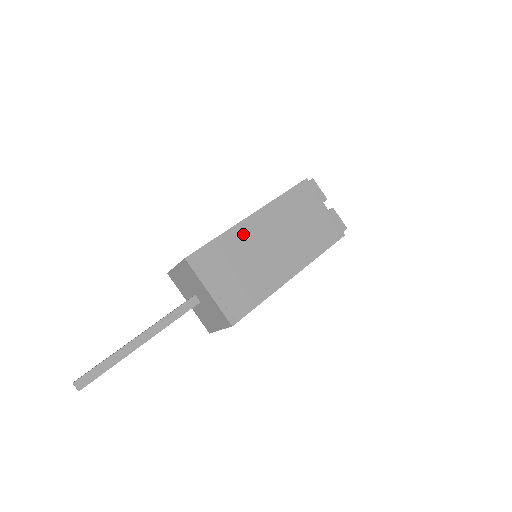
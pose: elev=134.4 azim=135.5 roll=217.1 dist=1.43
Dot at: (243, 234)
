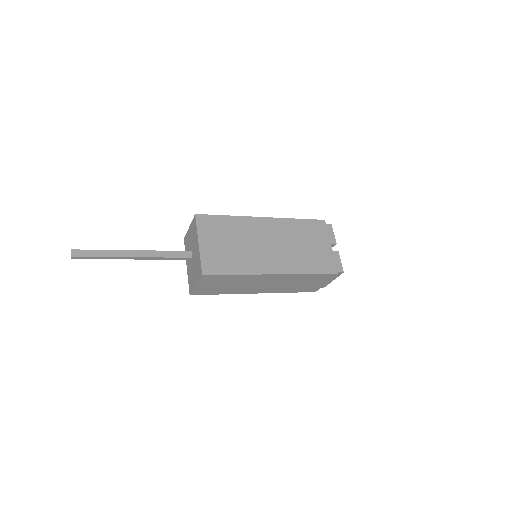
Dot at: (249, 225)
